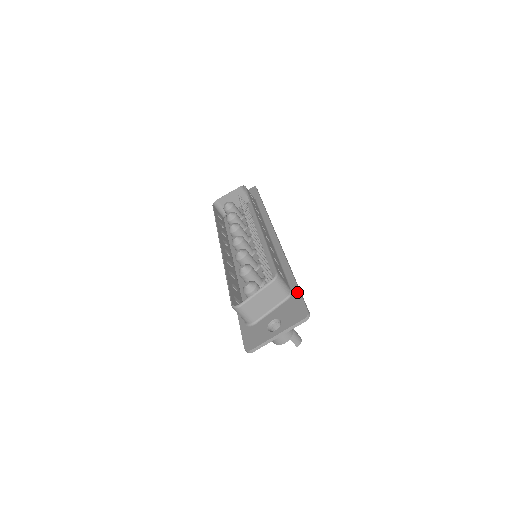
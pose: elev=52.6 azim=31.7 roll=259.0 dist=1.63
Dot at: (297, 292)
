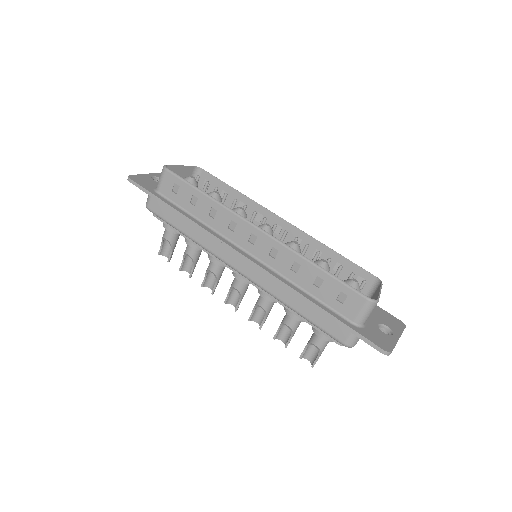
Dot at: occluded
